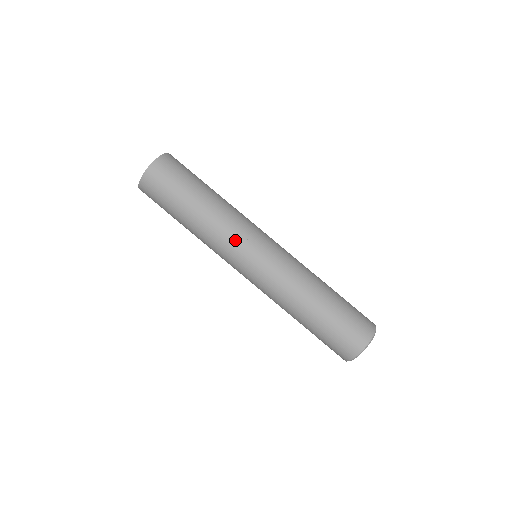
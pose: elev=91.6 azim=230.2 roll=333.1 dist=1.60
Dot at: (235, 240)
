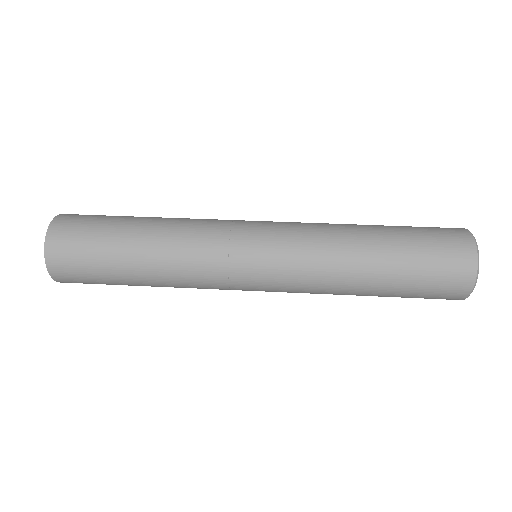
Dot at: (215, 251)
